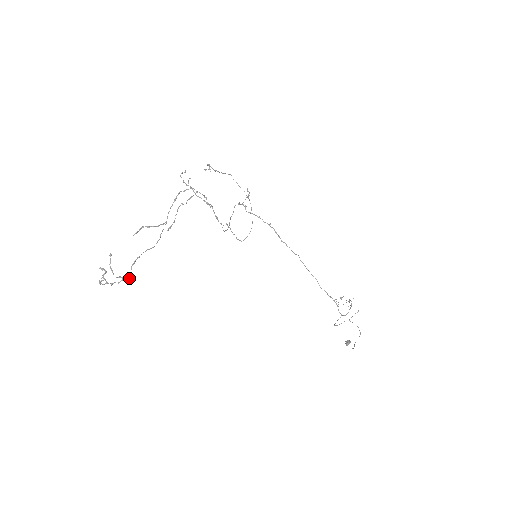
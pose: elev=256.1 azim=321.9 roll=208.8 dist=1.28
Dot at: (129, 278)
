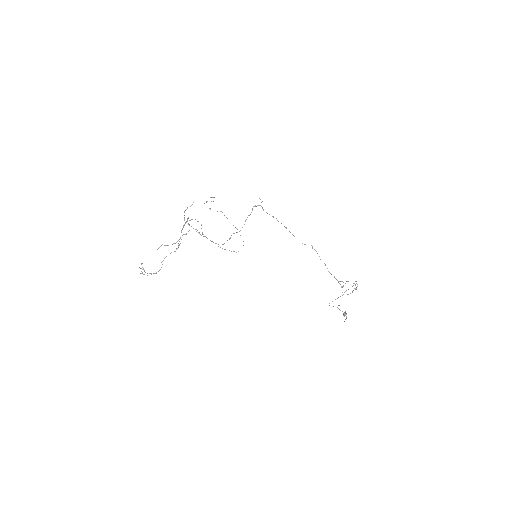
Dot at: occluded
